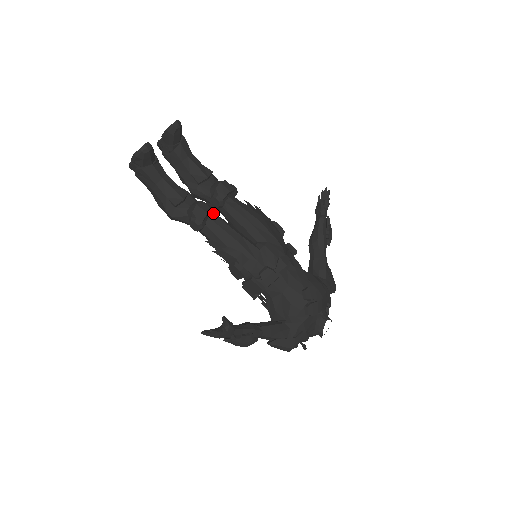
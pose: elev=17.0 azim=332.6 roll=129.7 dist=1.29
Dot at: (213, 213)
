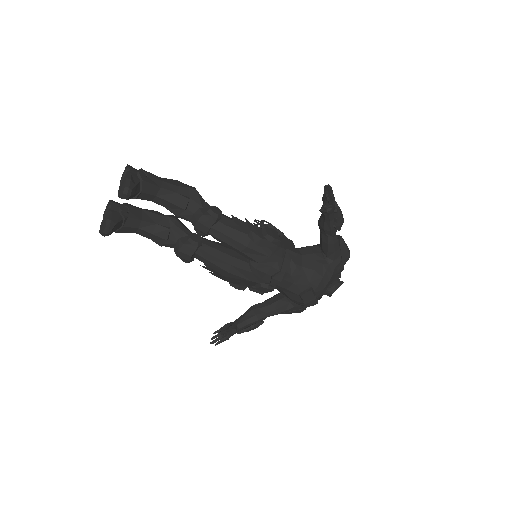
Dot at: (199, 248)
